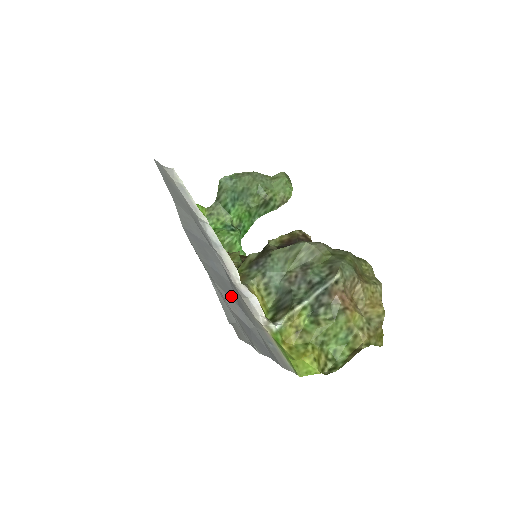
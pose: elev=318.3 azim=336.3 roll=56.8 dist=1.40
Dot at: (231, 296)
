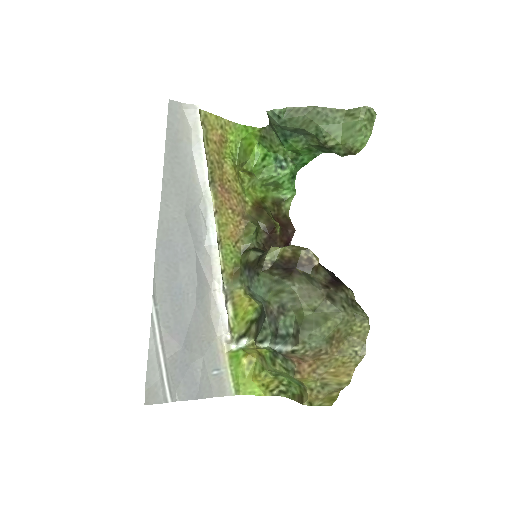
Dot at: (178, 335)
